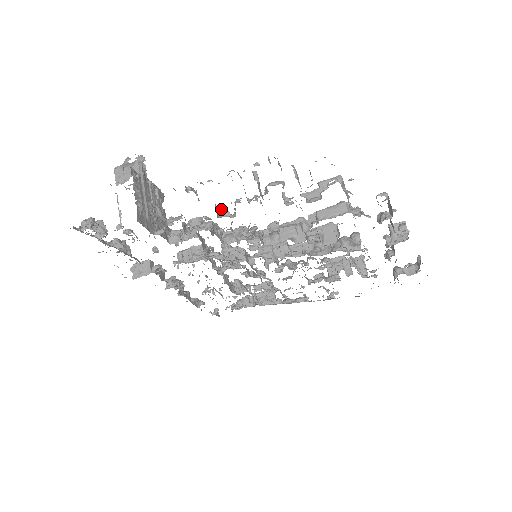
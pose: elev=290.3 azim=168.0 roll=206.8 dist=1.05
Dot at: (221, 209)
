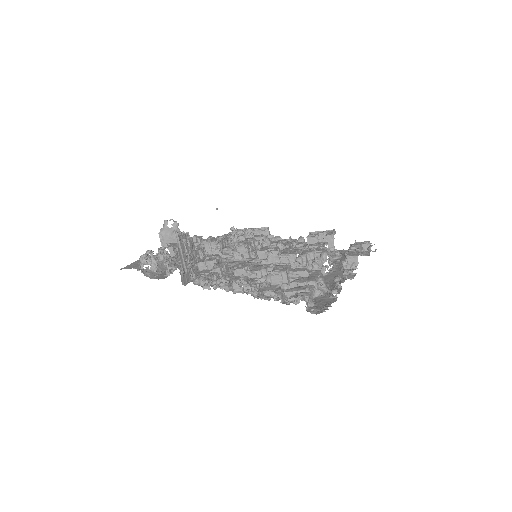
Dot at: (235, 285)
